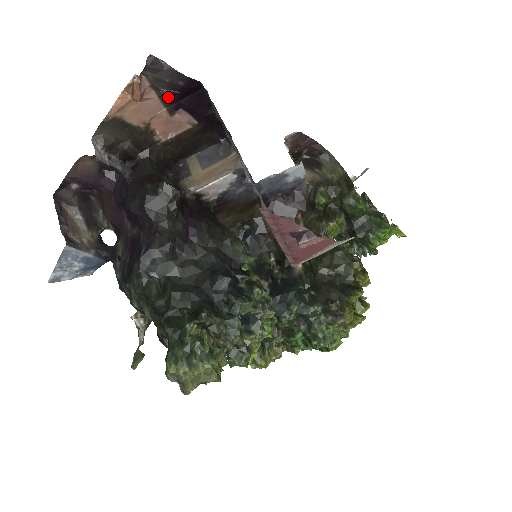
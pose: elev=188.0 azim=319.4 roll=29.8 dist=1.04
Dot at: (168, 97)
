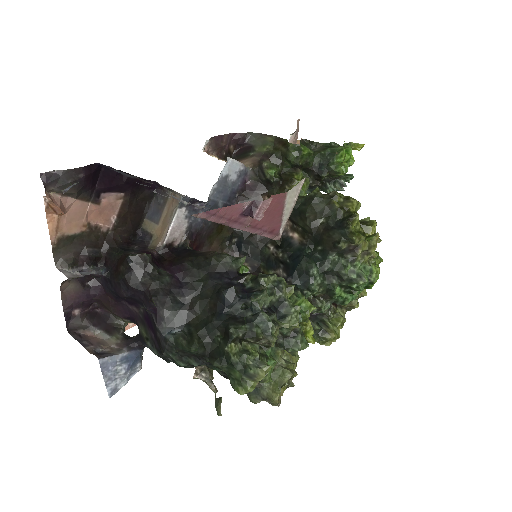
Dot at: (83, 193)
